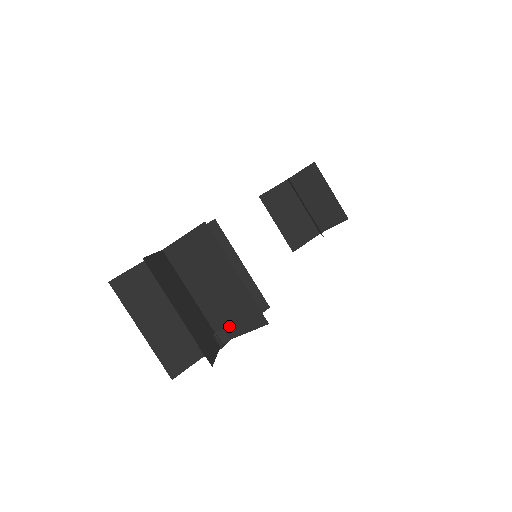
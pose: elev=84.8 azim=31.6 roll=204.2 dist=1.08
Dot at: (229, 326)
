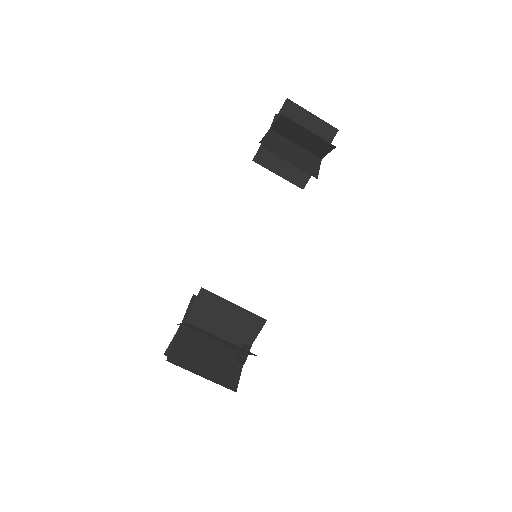
Dot at: (242, 351)
